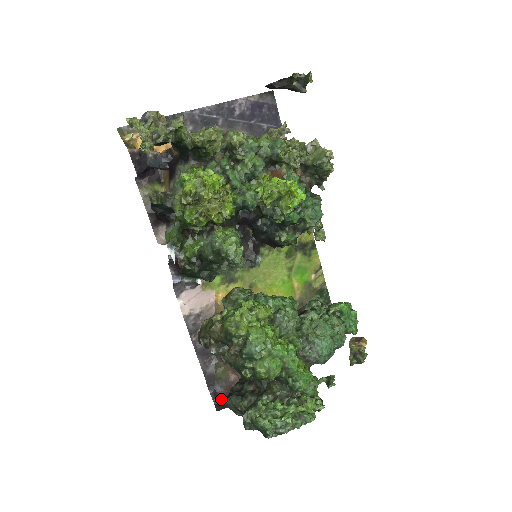
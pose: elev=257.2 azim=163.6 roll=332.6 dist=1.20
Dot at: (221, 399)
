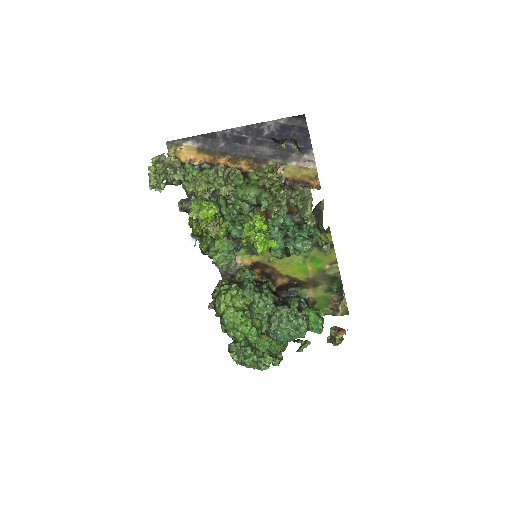
Dot at: occluded
